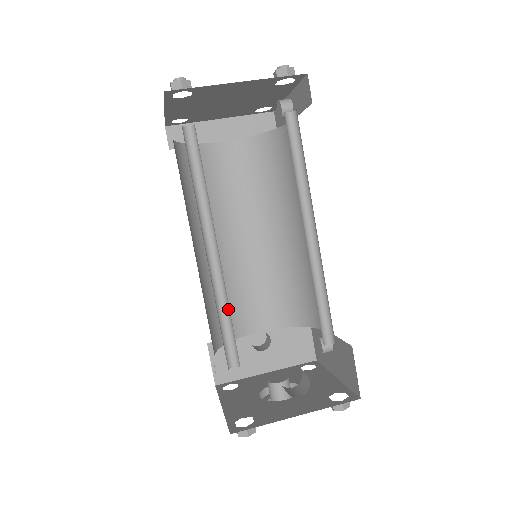
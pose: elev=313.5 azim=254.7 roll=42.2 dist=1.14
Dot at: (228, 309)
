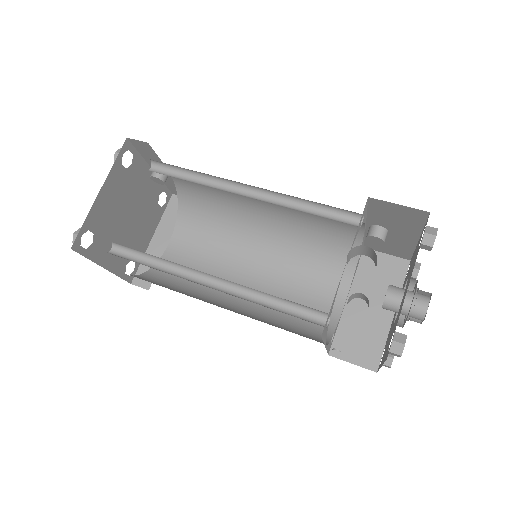
Dot at: (269, 296)
